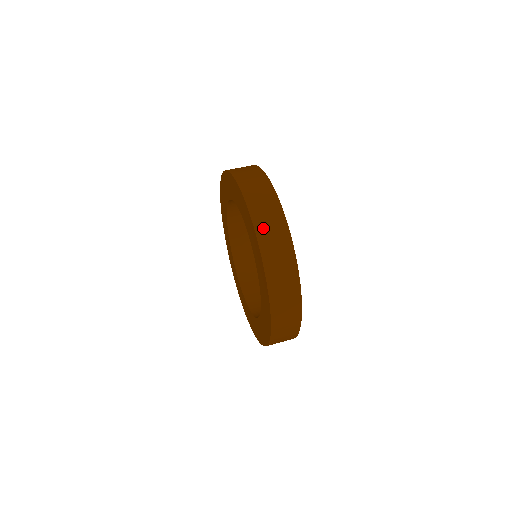
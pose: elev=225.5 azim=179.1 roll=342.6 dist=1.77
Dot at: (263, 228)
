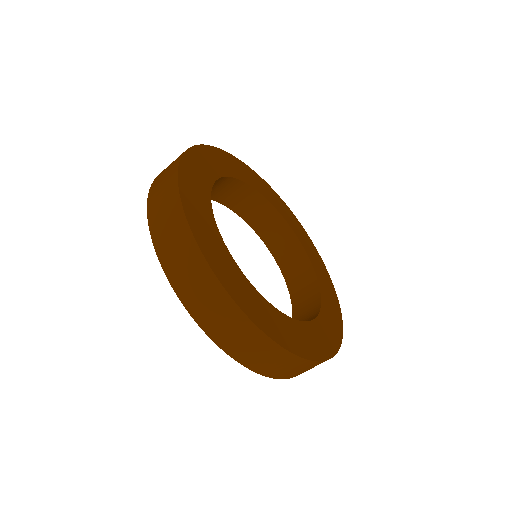
Dot at: (236, 348)
